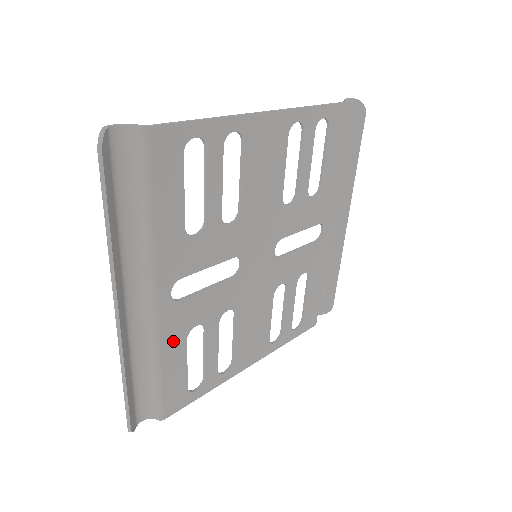
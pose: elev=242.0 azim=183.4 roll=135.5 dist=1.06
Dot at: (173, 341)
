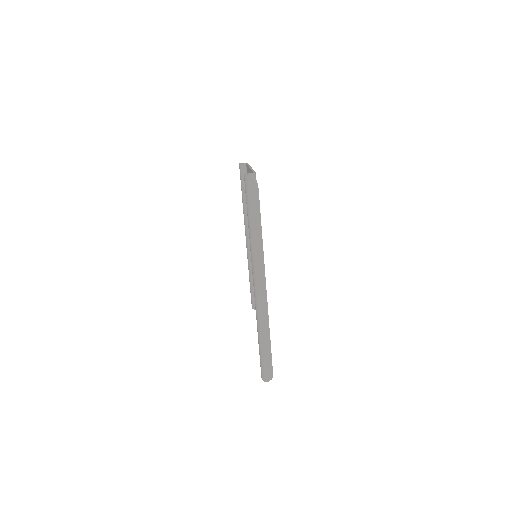
Dot at: occluded
